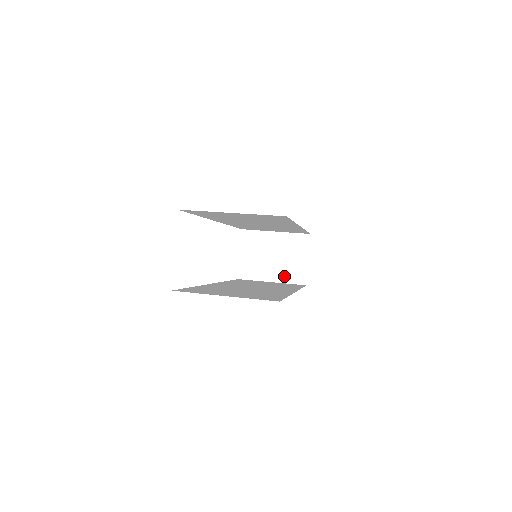
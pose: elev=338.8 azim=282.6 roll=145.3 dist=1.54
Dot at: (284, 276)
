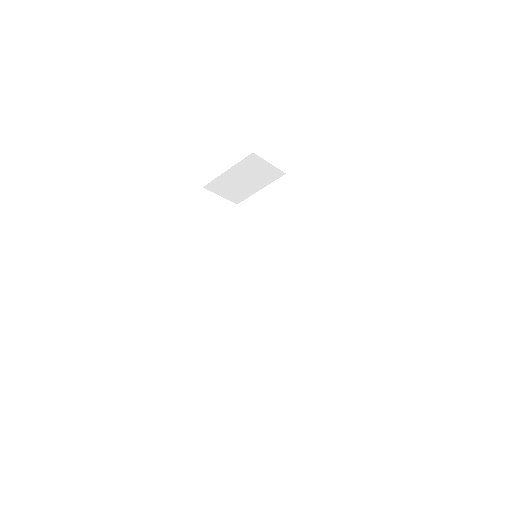
Dot at: occluded
